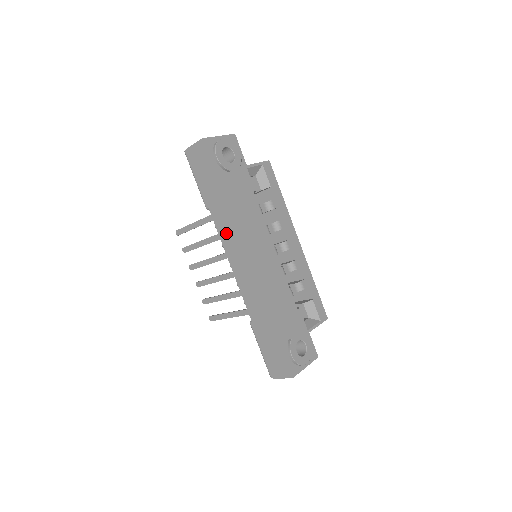
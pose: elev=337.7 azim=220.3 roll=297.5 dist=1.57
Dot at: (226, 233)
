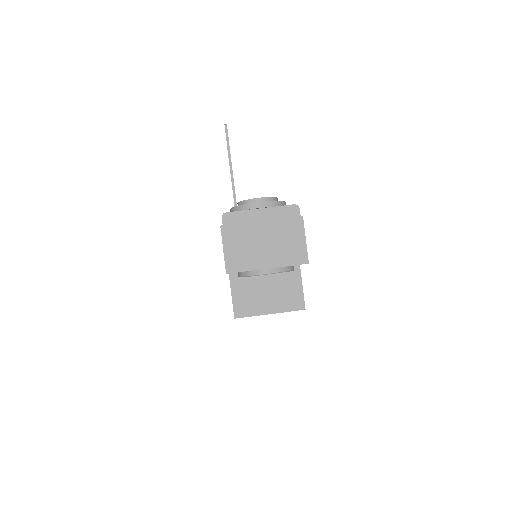
Dot at: occluded
